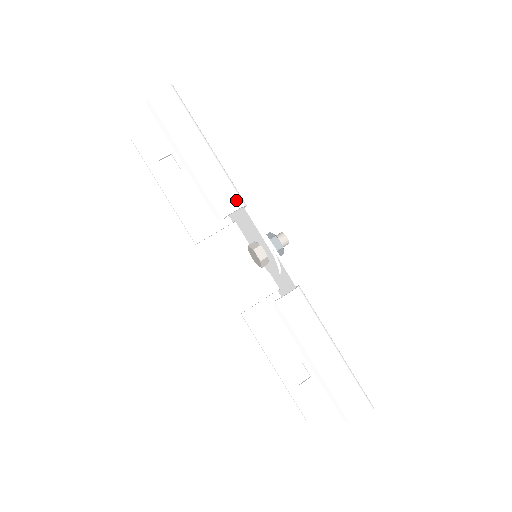
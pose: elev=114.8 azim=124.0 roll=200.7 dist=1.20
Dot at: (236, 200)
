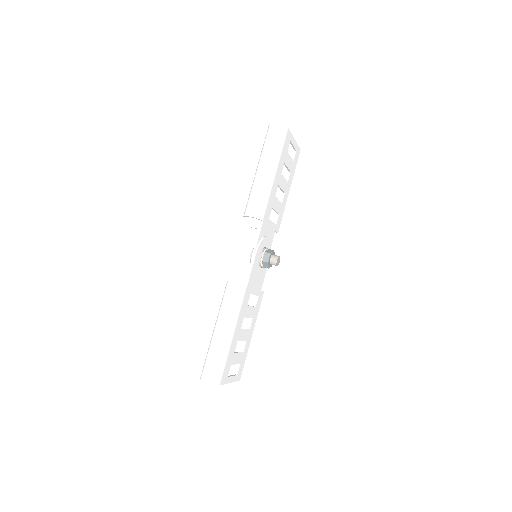
Dot at: (255, 212)
